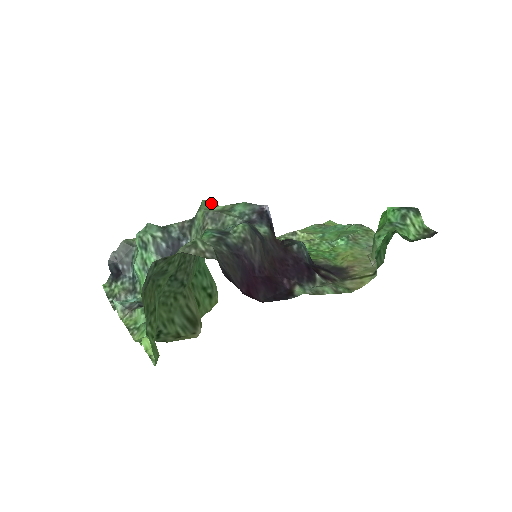
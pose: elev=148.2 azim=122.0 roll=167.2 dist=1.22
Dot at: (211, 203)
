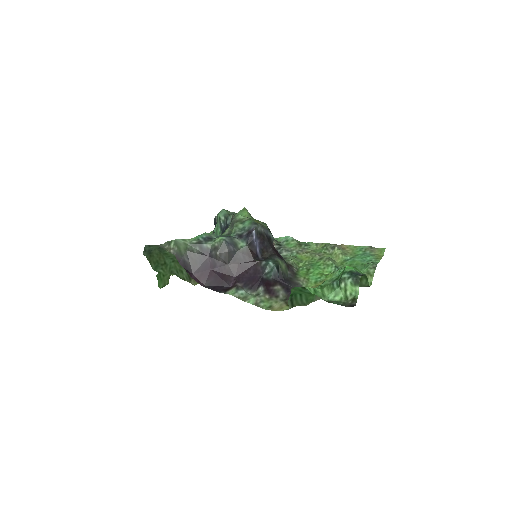
Dot at: (245, 211)
